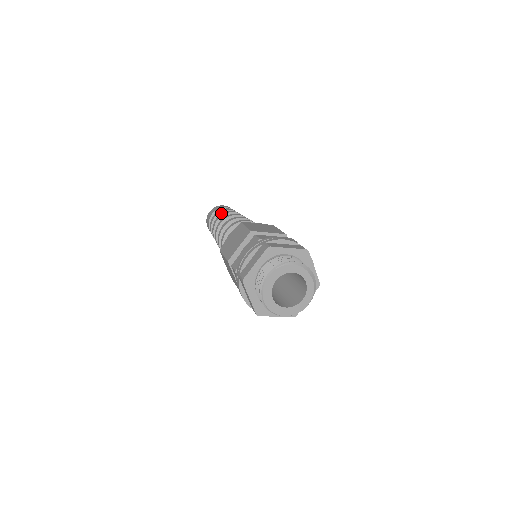
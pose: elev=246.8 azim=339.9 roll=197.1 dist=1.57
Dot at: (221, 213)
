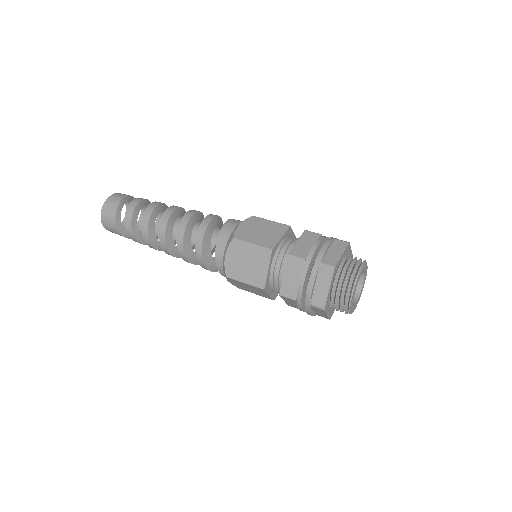
Dot at: (134, 214)
